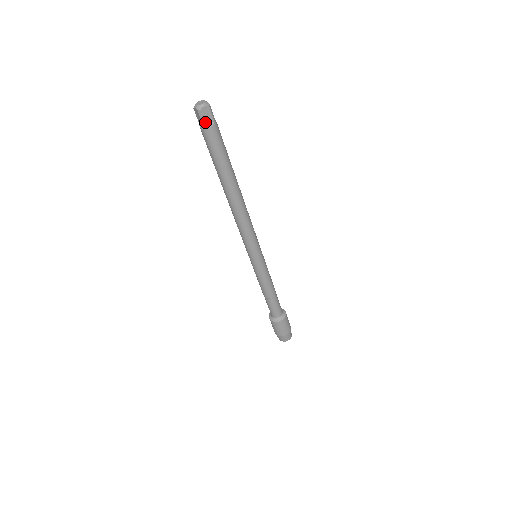
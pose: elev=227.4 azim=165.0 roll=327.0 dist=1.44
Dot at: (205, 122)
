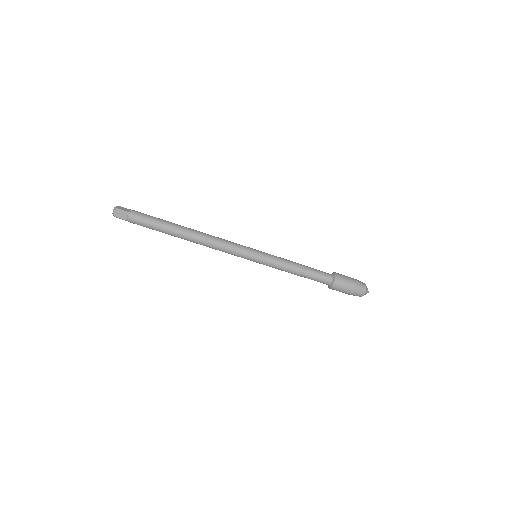
Dot at: (126, 211)
